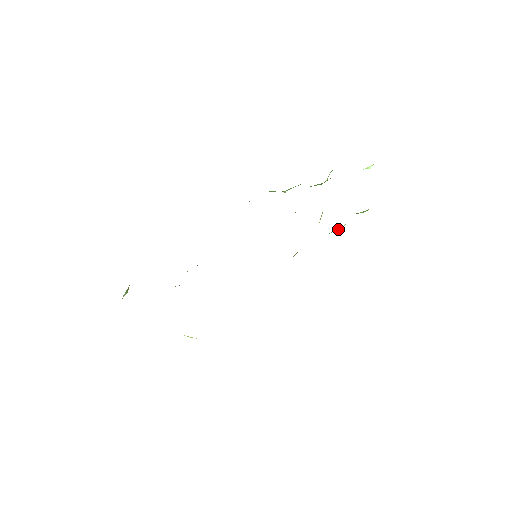
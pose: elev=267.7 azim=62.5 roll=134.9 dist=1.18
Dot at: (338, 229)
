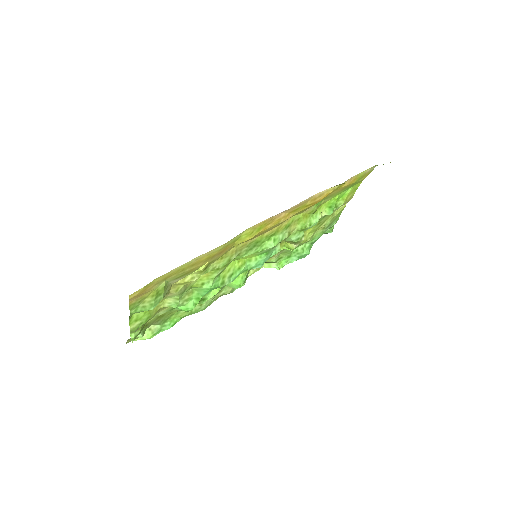
Dot at: (314, 217)
